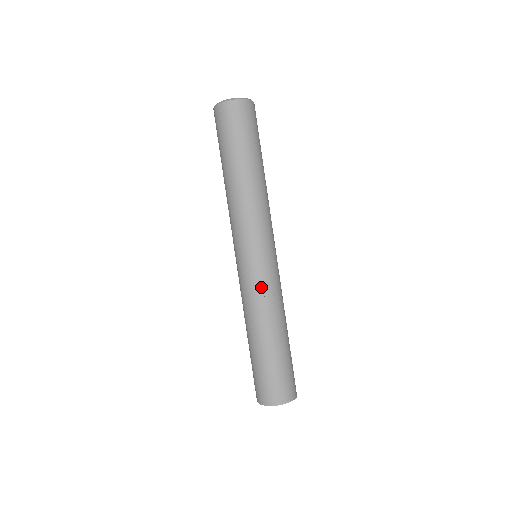
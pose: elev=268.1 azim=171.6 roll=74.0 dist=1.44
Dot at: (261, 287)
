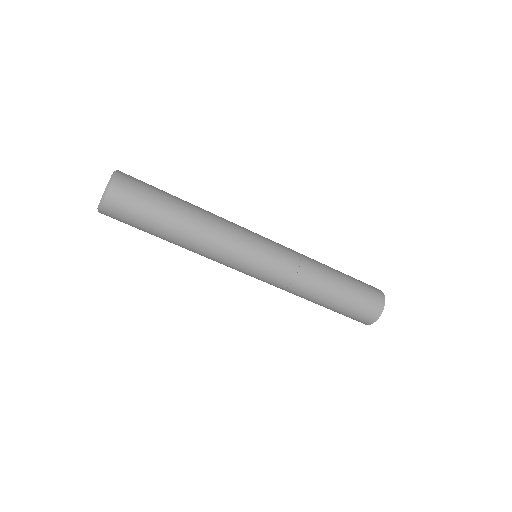
Dot at: (290, 266)
